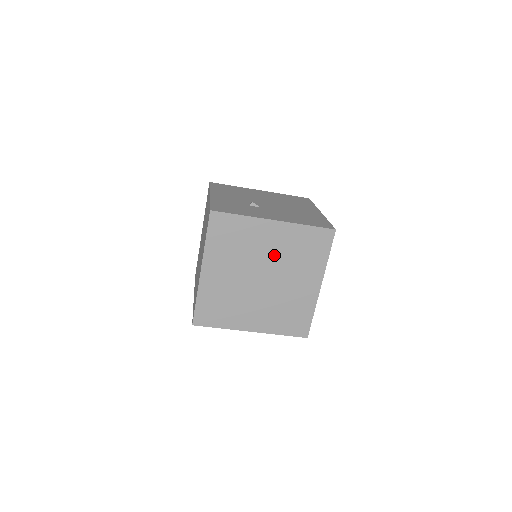
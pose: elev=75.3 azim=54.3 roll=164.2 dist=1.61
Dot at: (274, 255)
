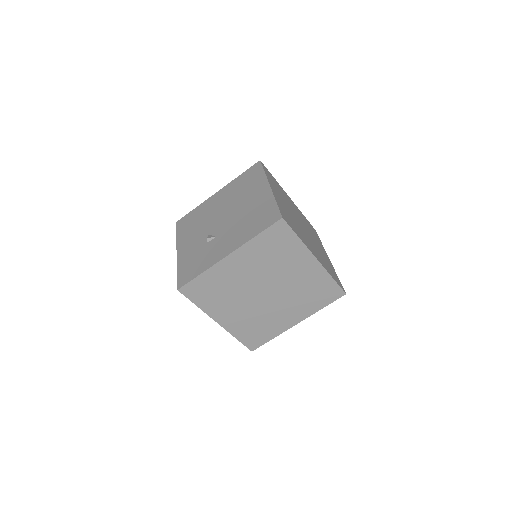
Dot at: (256, 273)
